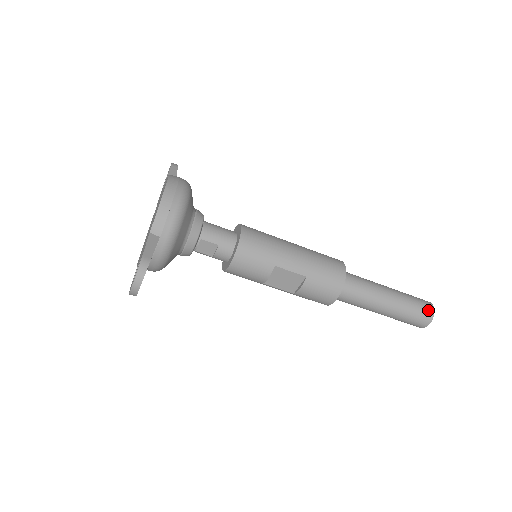
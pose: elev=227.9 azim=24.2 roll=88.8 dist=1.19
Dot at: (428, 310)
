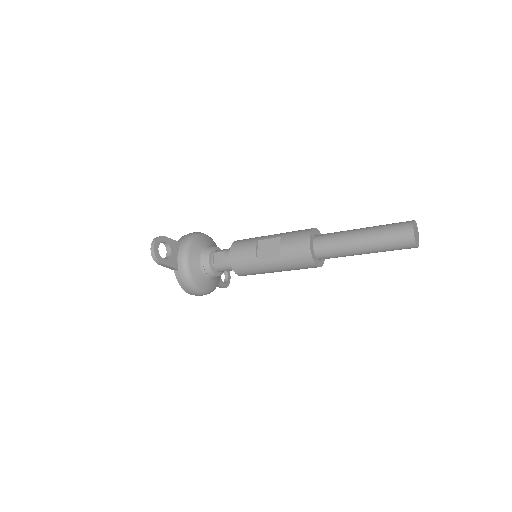
Dot at: (406, 221)
